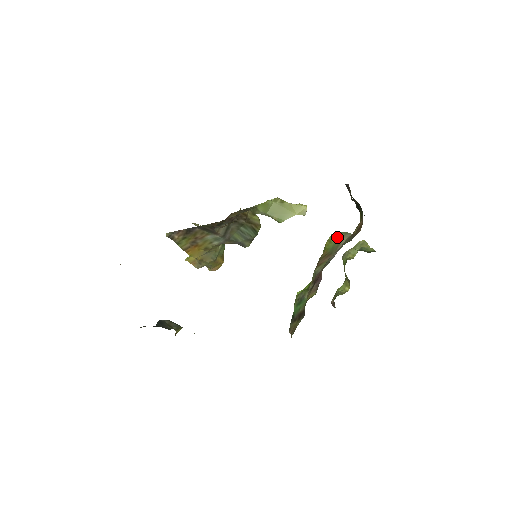
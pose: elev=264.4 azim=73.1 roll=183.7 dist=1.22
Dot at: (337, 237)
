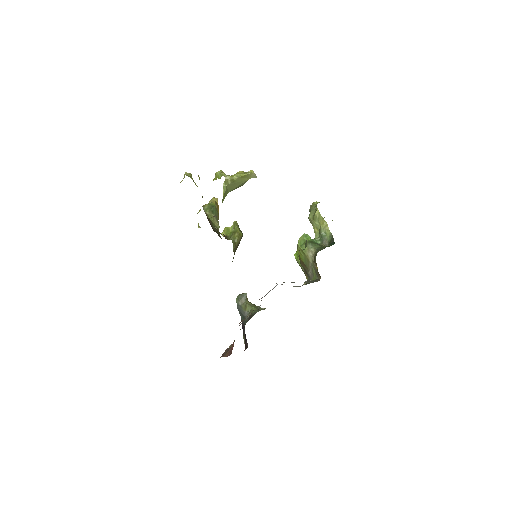
Dot at: (304, 254)
